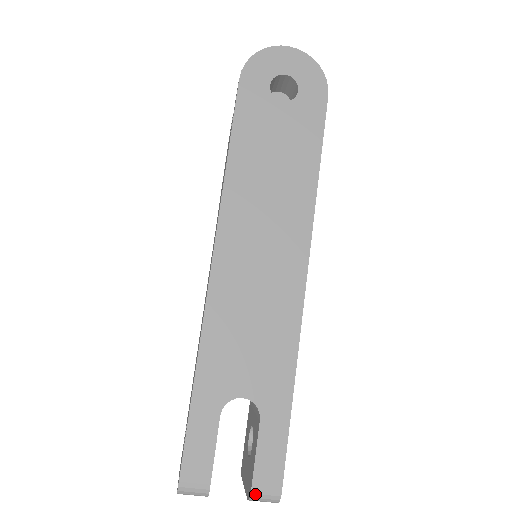
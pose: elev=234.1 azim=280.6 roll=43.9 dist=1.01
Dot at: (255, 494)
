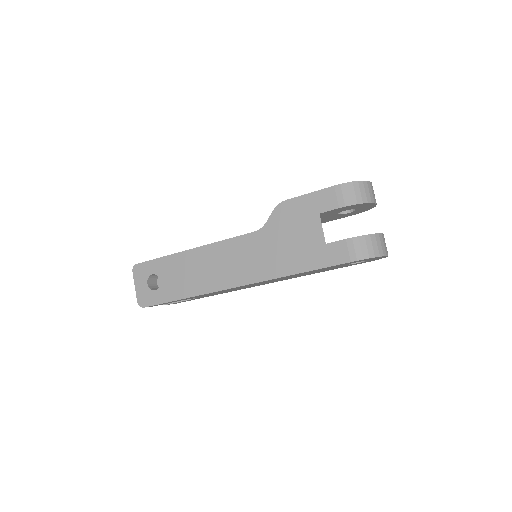
Dot at: occluded
